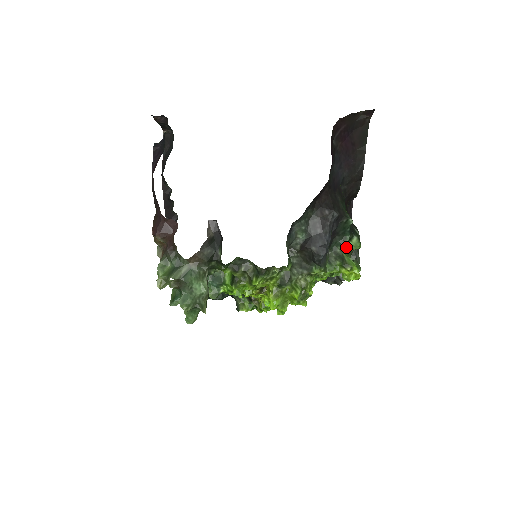
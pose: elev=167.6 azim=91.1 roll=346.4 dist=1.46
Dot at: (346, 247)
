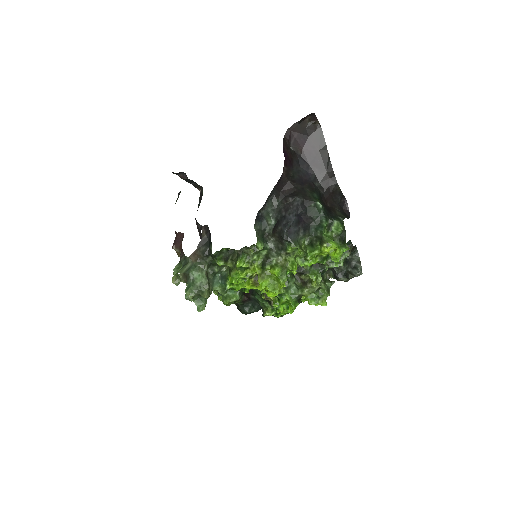
Dot at: (330, 232)
